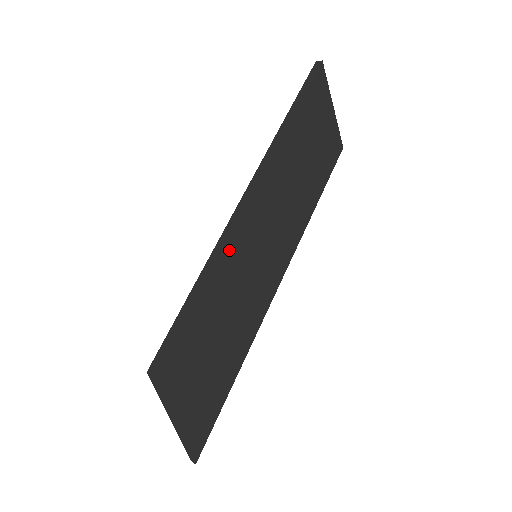
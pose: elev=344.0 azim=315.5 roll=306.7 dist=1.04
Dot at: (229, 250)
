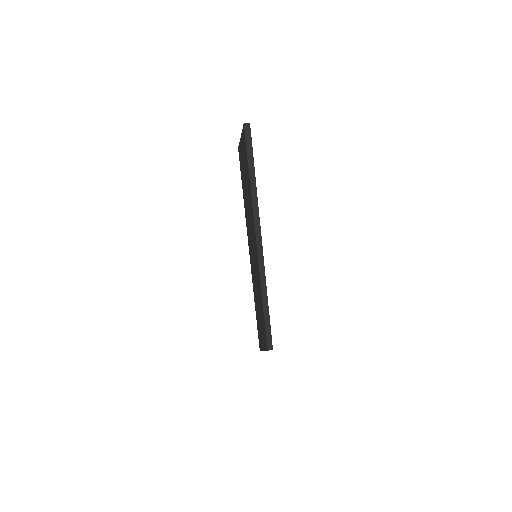
Dot at: occluded
